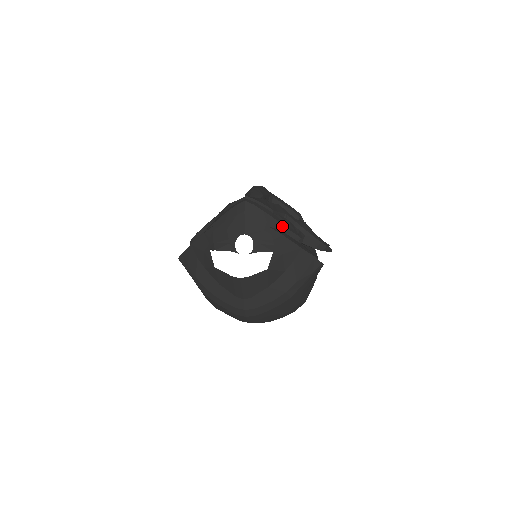
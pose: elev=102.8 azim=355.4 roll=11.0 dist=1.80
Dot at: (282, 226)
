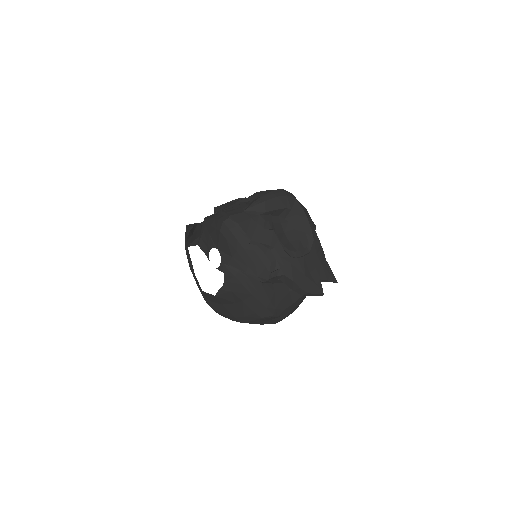
Dot at: (251, 261)
